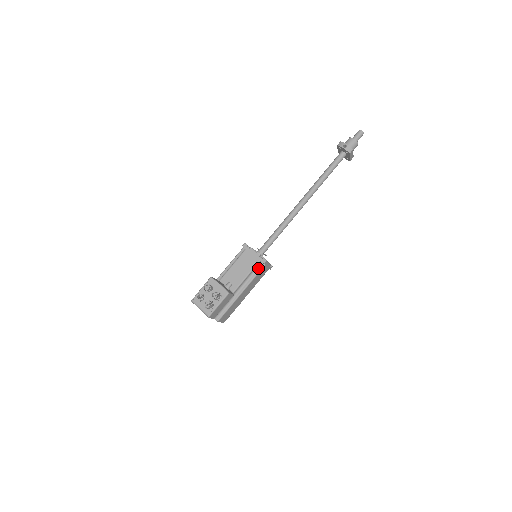
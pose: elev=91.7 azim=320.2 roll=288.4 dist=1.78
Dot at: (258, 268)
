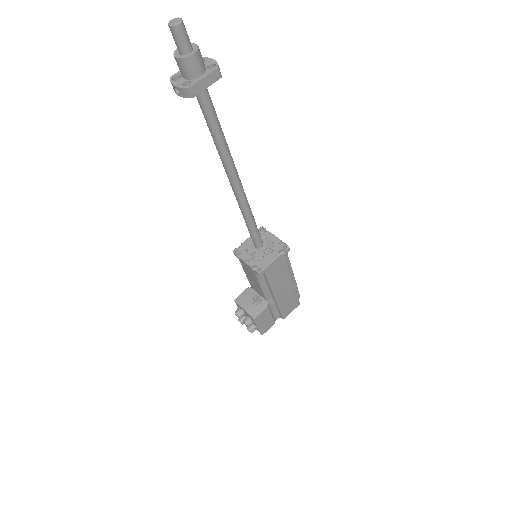
Dot at: (263, 275)
